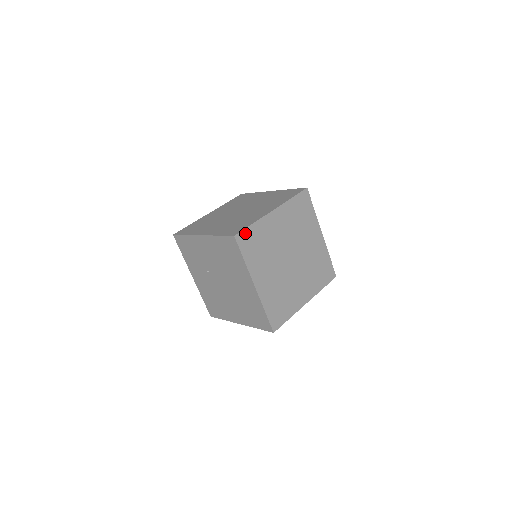
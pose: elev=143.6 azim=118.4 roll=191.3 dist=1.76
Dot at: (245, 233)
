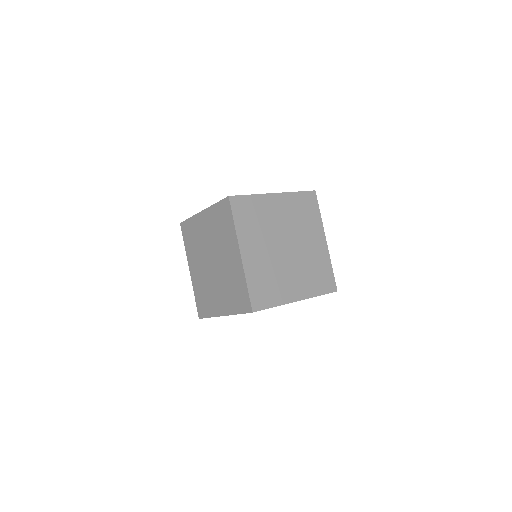
Dot at: (253, 298)
